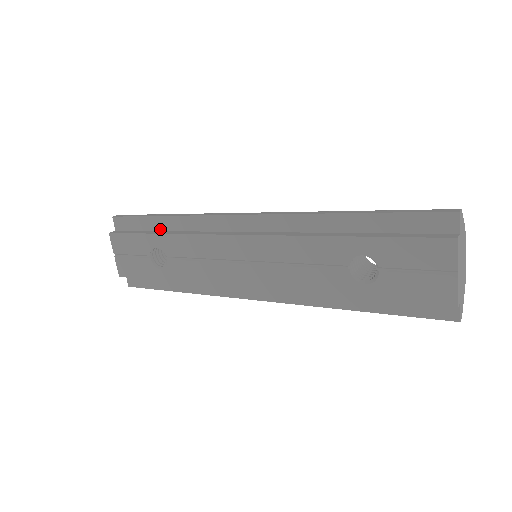
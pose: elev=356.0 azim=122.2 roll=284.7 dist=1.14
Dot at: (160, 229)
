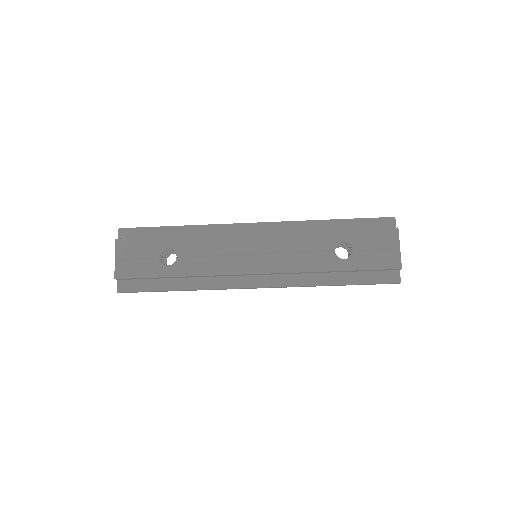
Dot at: (171, 236)
